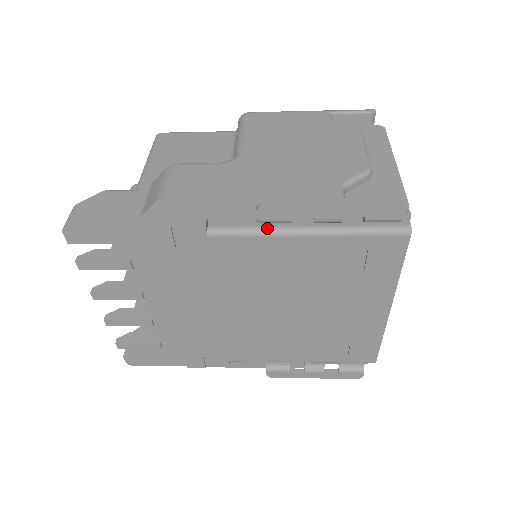
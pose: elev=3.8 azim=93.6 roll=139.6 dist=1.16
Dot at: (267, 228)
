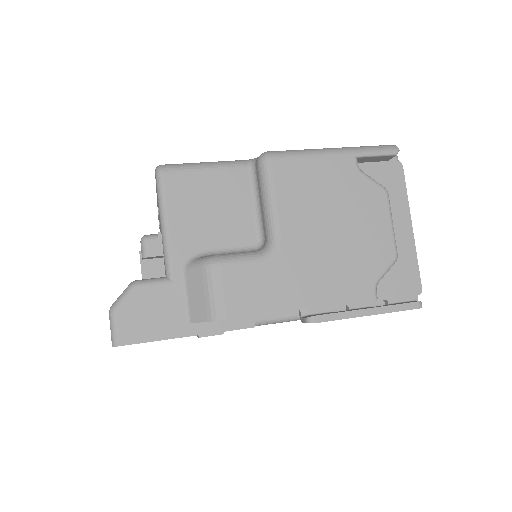
Dot at: occluded
